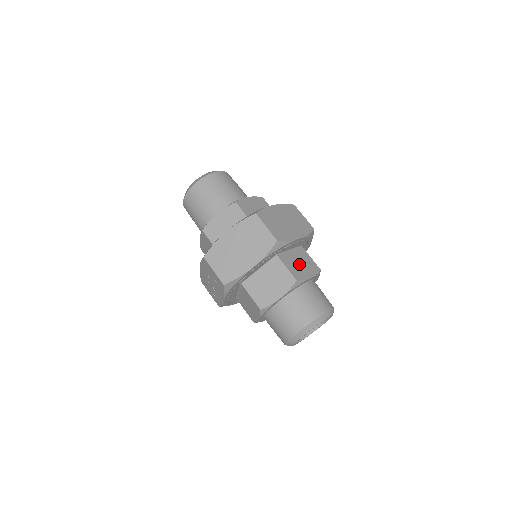
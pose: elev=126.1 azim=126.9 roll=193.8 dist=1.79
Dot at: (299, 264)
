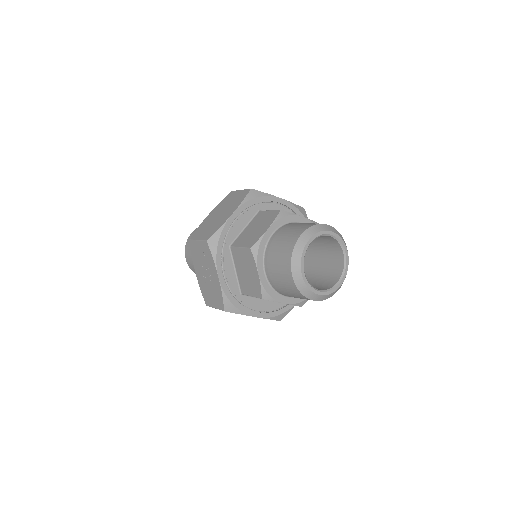
Dot at: occluded
